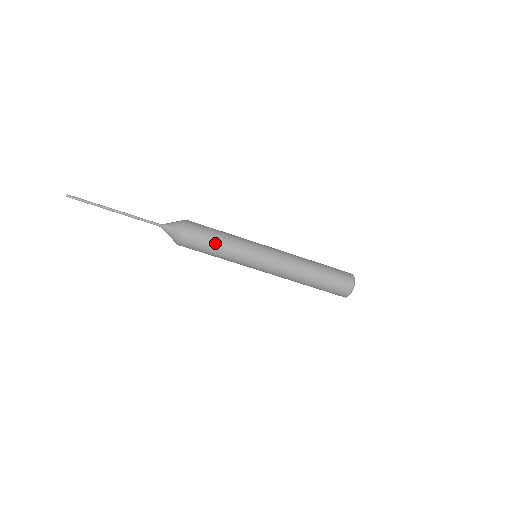
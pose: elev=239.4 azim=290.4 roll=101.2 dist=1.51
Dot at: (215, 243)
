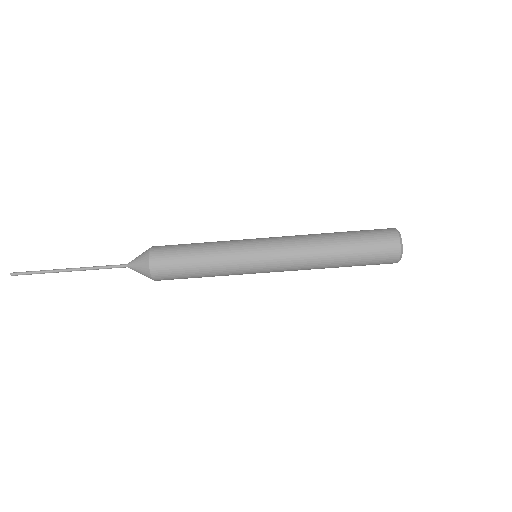
Dot at: (194, 250)
